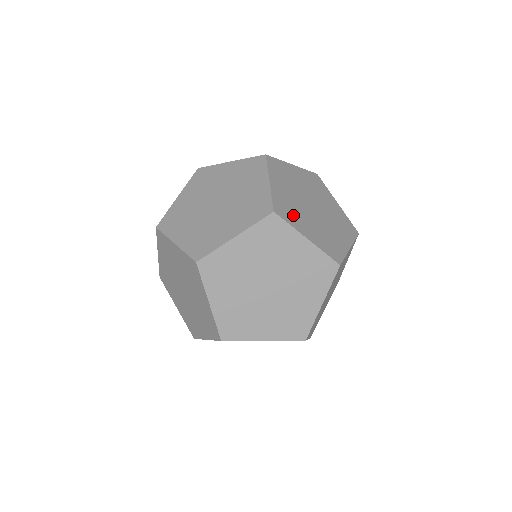
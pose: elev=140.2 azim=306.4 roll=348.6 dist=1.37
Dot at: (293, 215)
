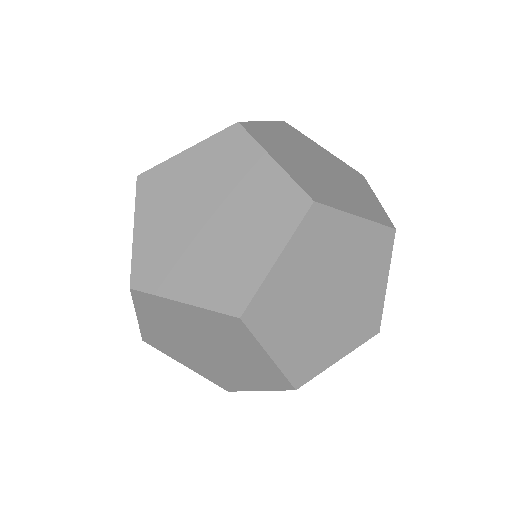
Dot at: (271, 143)
